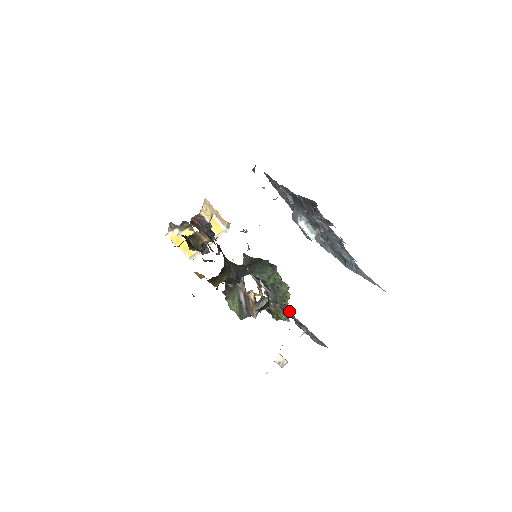
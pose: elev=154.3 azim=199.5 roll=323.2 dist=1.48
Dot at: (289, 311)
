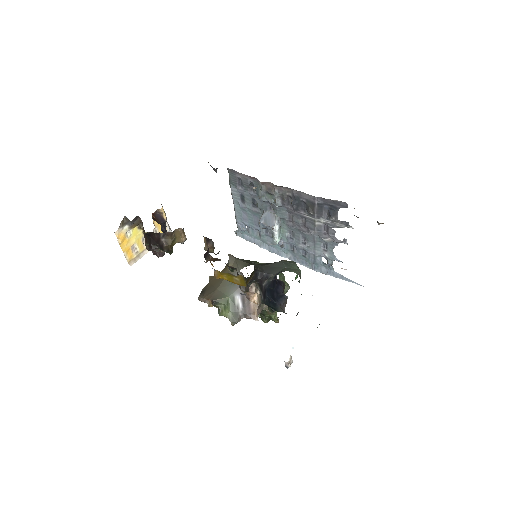
Dot at: occluded
